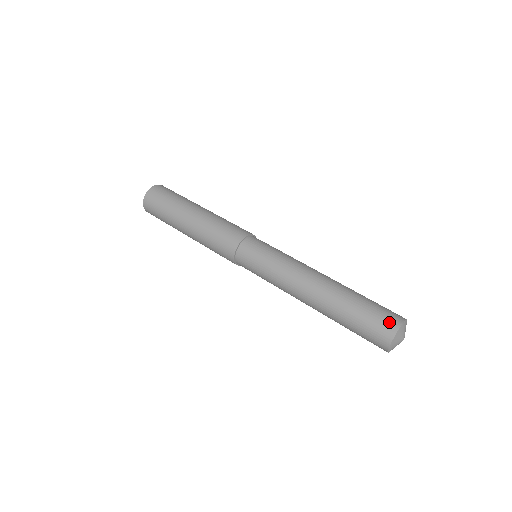
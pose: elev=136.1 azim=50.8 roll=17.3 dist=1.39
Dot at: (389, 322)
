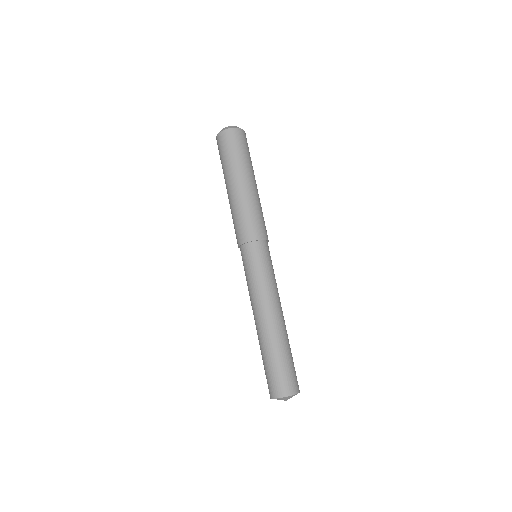
Dot at: (290, 386)
